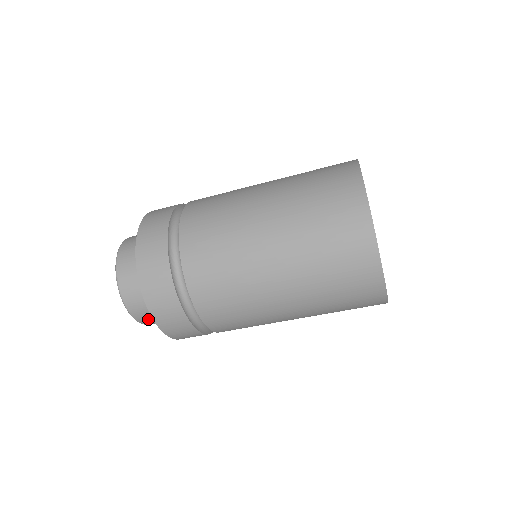
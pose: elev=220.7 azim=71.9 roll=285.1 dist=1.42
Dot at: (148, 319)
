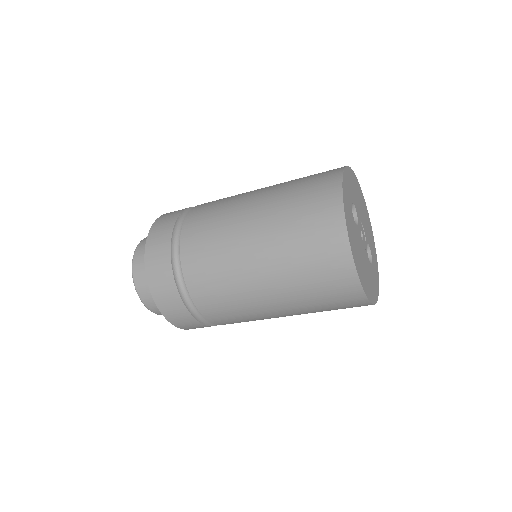
Dot at: occluded
